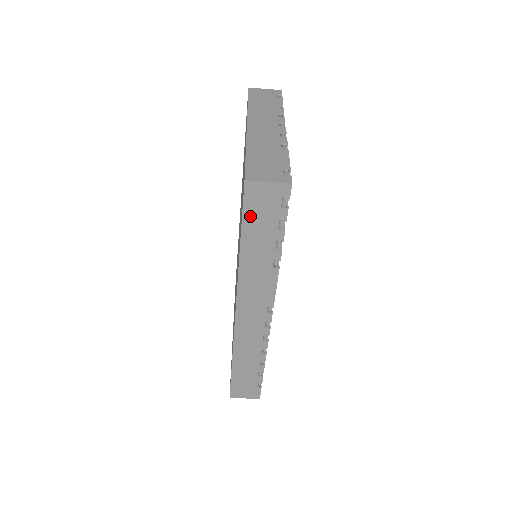
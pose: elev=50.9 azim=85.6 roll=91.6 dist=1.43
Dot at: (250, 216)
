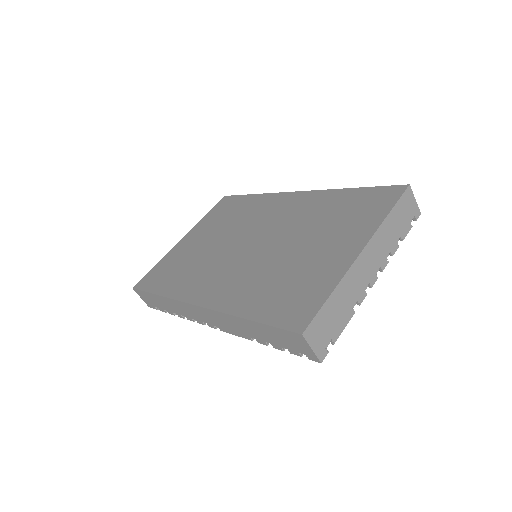
Dot at: (277, 331)
